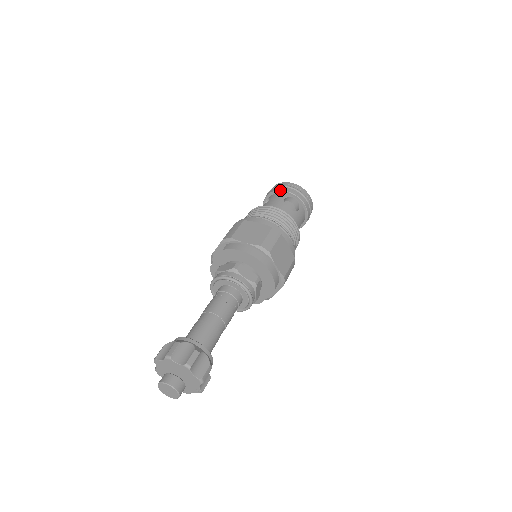
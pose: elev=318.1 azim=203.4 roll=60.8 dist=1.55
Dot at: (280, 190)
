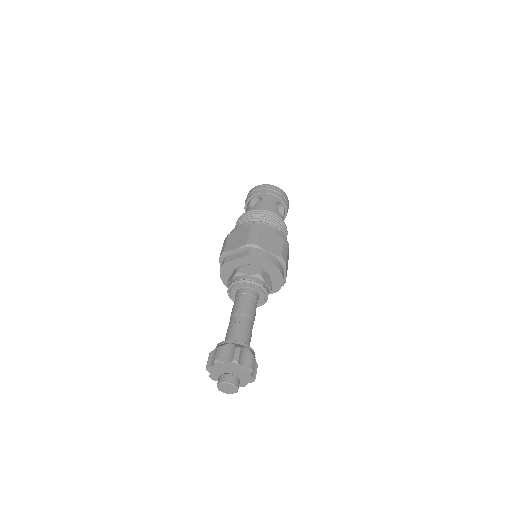
Dot at: (272, 194)
